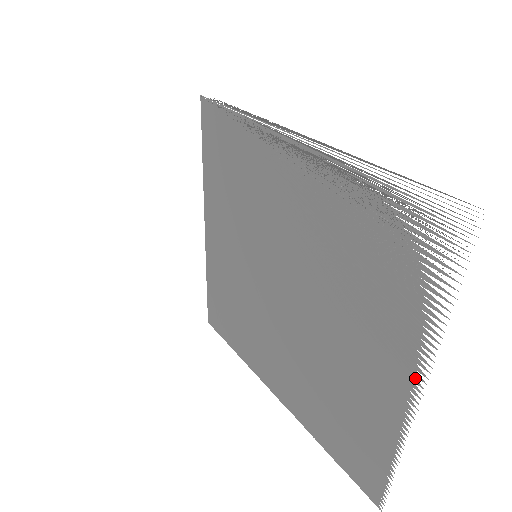
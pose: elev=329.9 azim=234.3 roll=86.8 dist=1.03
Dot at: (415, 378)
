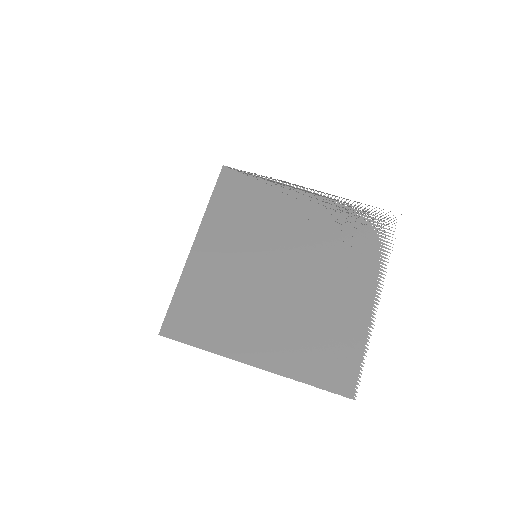
Dot at: (374, 294)
